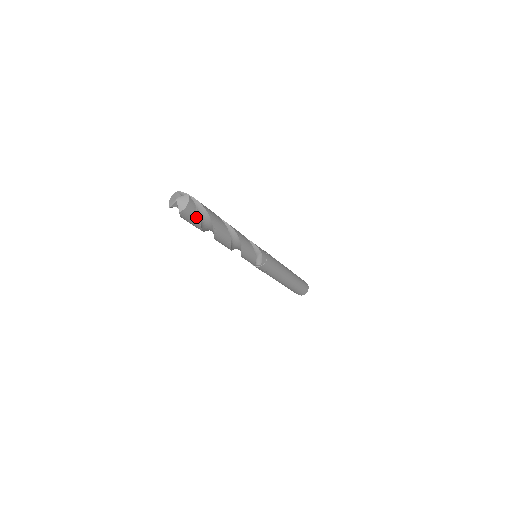
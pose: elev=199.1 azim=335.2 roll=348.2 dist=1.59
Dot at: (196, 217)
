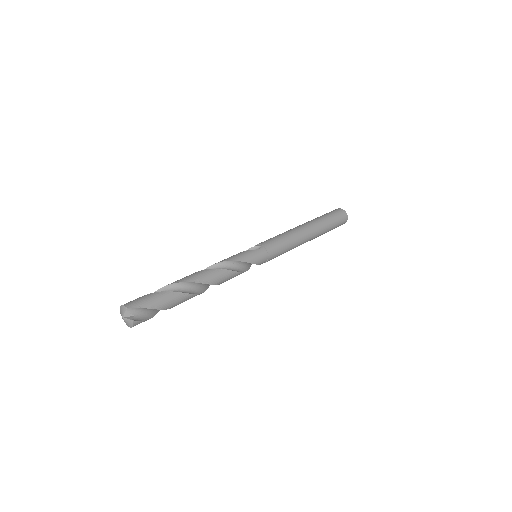
Dot at: (149, 318)
